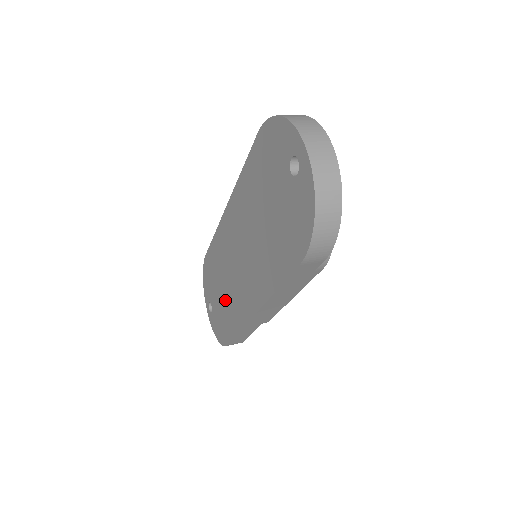
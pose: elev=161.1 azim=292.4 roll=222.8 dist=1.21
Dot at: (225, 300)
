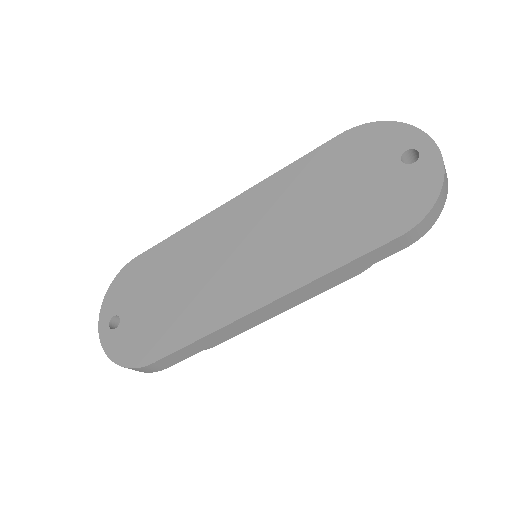
Dot at: (175, 303)
